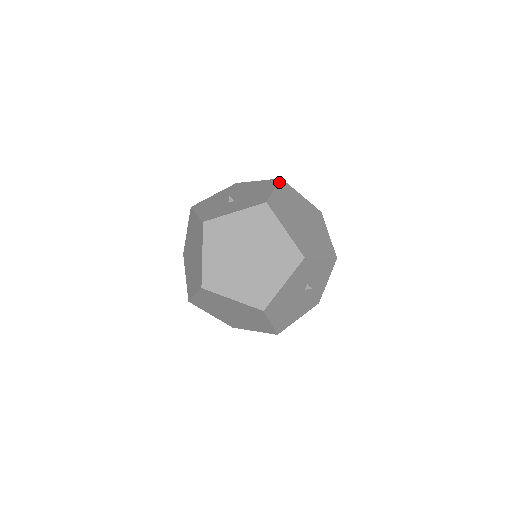
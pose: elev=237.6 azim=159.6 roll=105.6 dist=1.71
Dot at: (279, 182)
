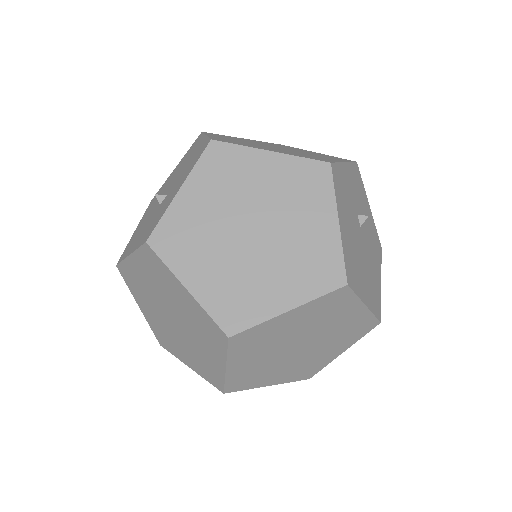
Dot at: (203, 133)
